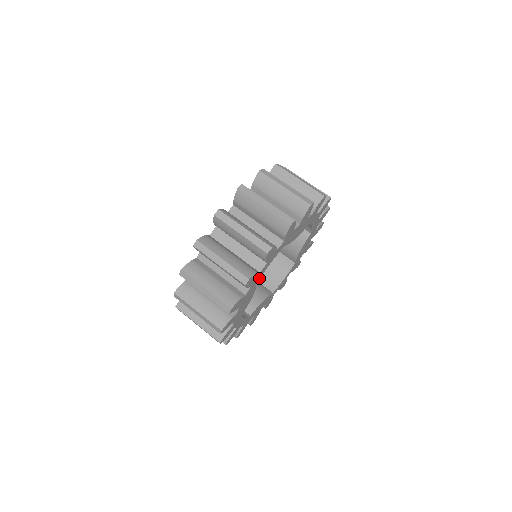
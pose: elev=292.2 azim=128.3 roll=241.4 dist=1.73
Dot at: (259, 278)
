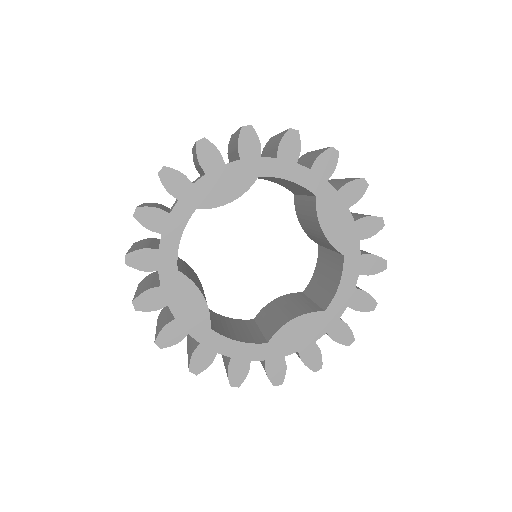
Dot at: (175, 261)
